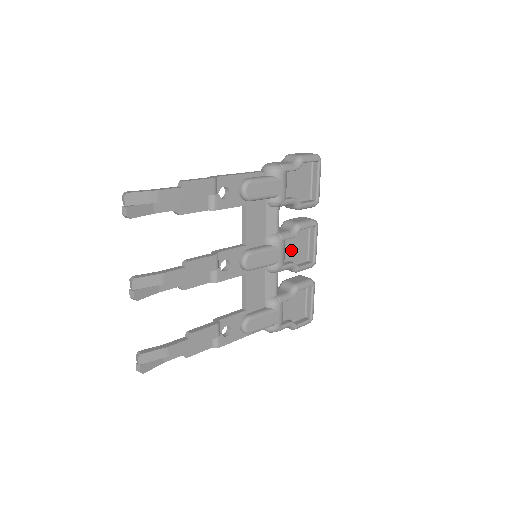
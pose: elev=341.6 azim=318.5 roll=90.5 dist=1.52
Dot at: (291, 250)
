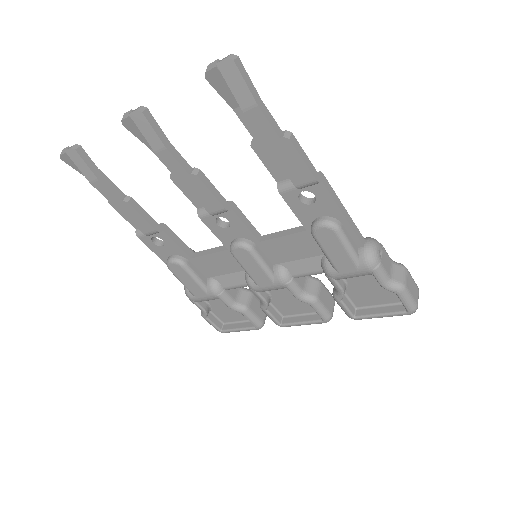
Dot at: (284, 296)
